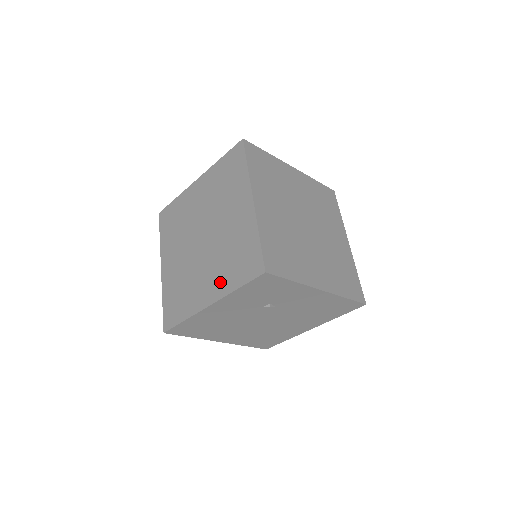
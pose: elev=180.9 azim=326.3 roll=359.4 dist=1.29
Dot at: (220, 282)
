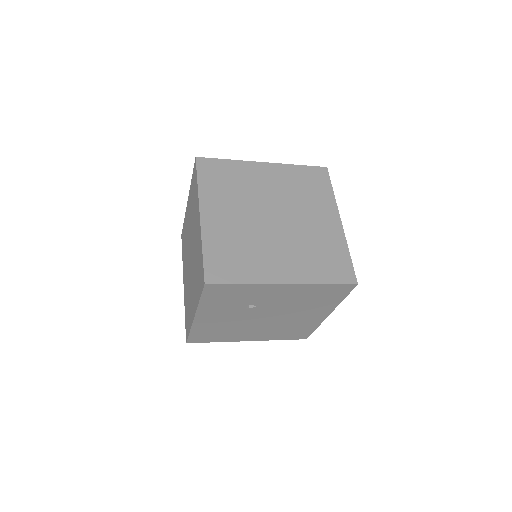
Dot at: (195, 295)
